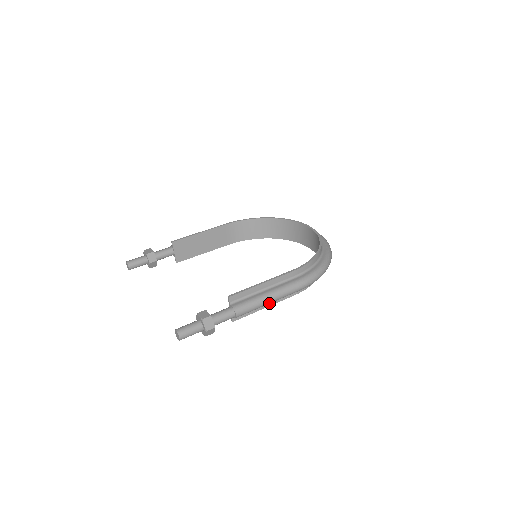
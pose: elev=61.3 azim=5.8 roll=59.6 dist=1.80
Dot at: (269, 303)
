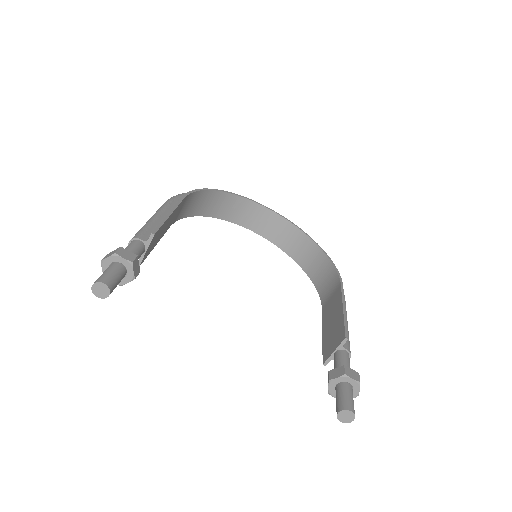
Dot at: occluded
